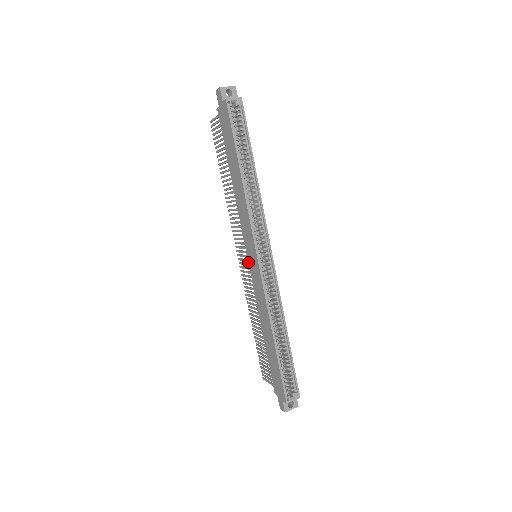
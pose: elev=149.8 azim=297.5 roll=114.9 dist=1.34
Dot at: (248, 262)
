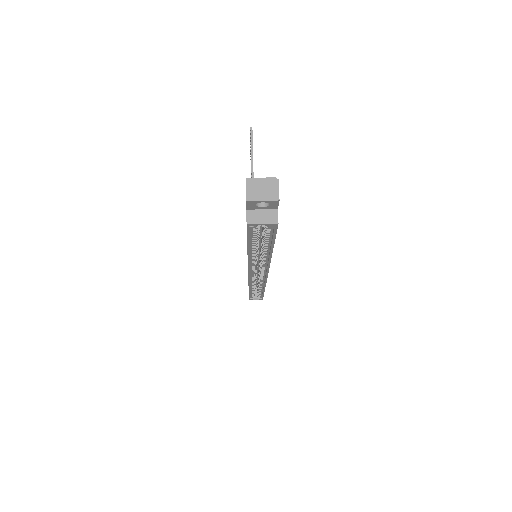
Dot at: occluded
